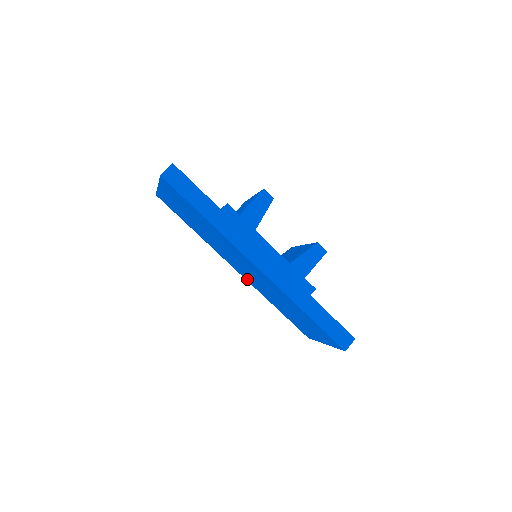
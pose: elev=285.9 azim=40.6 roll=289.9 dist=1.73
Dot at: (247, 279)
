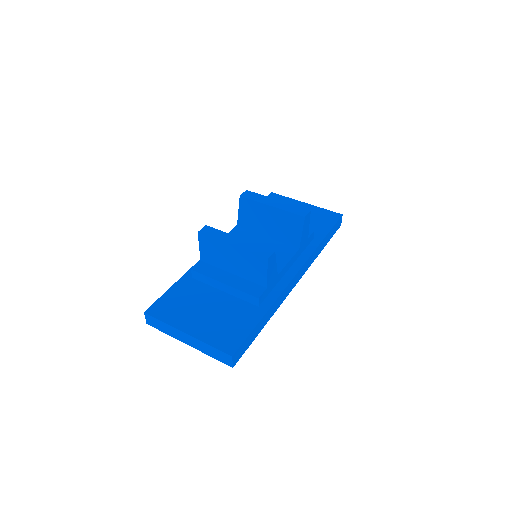
Dot at: occluded
